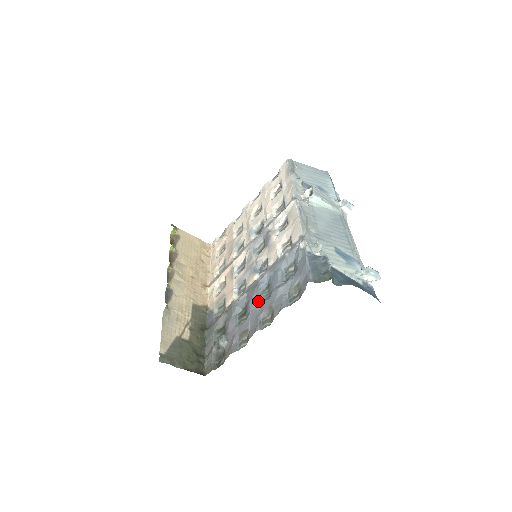
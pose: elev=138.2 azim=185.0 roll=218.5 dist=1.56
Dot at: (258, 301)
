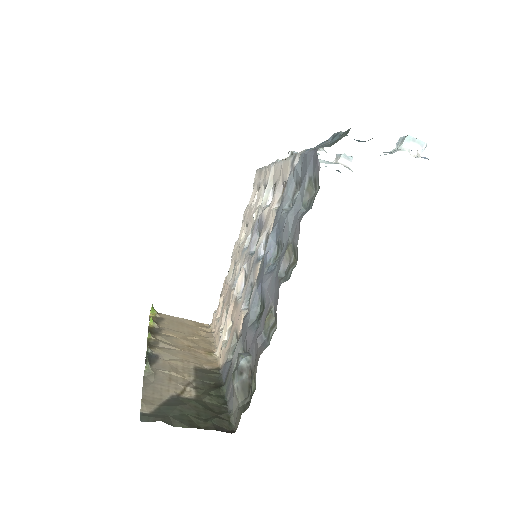
Dot at: (272, 270)
